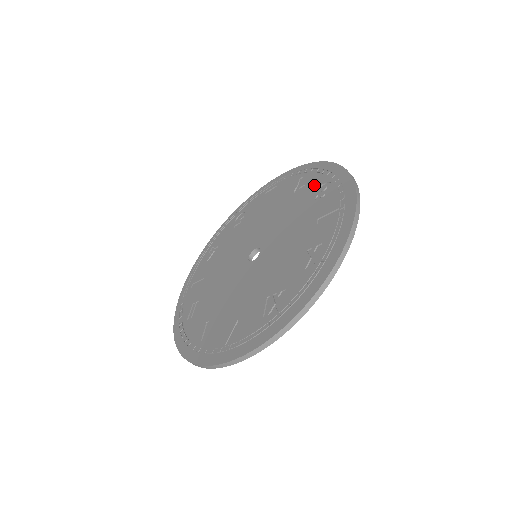
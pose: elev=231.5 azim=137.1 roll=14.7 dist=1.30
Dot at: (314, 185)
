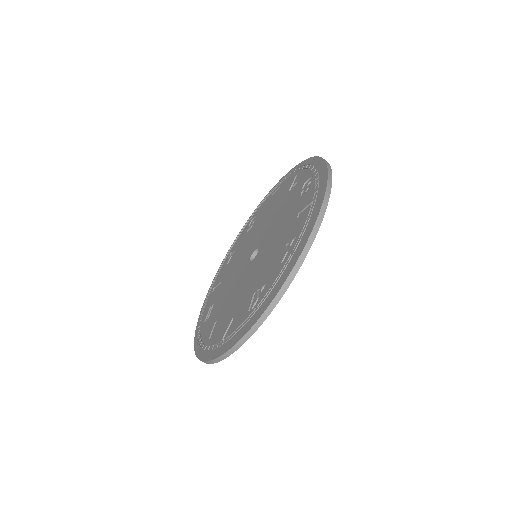
Dot at: (302, 181)
